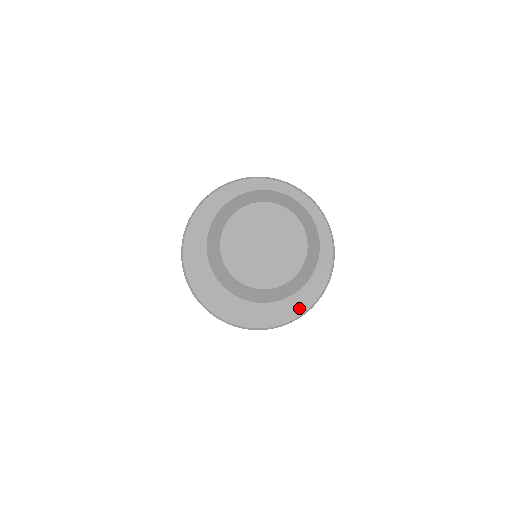
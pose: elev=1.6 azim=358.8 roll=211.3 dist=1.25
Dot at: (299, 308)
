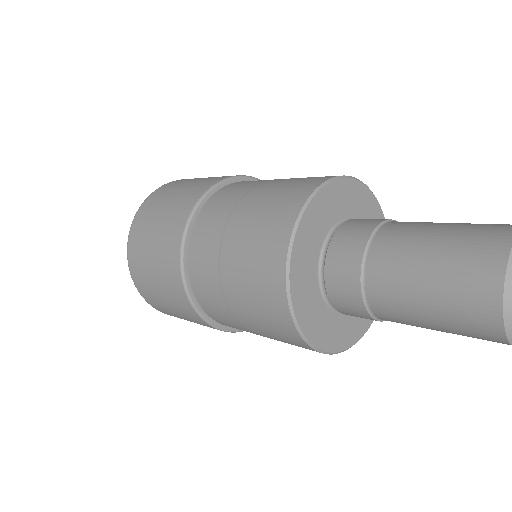
Dot at: (342, 344)
